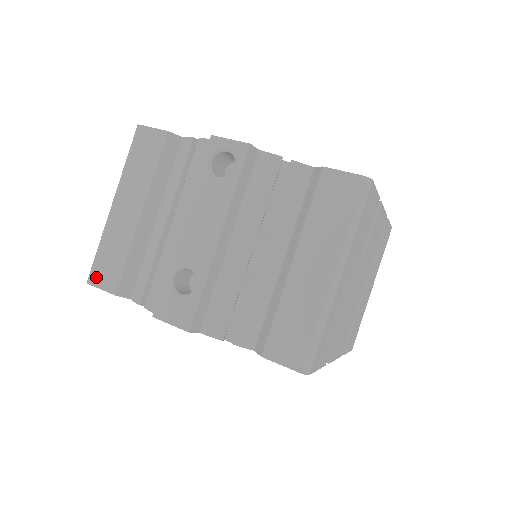
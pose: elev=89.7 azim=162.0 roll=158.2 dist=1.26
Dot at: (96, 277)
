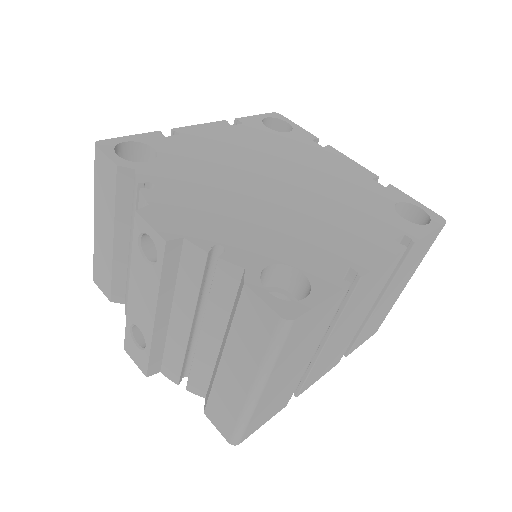
Dot at: (97, 279)
